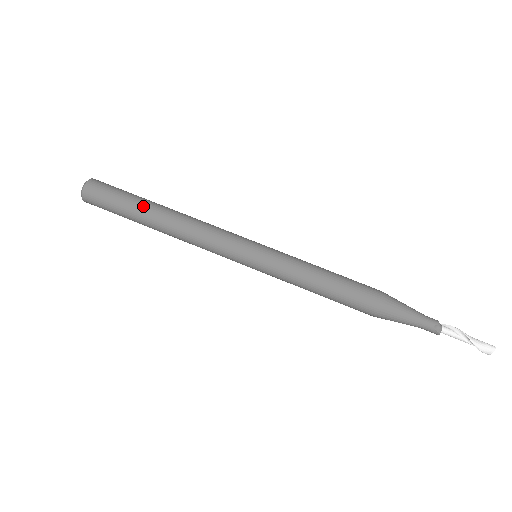
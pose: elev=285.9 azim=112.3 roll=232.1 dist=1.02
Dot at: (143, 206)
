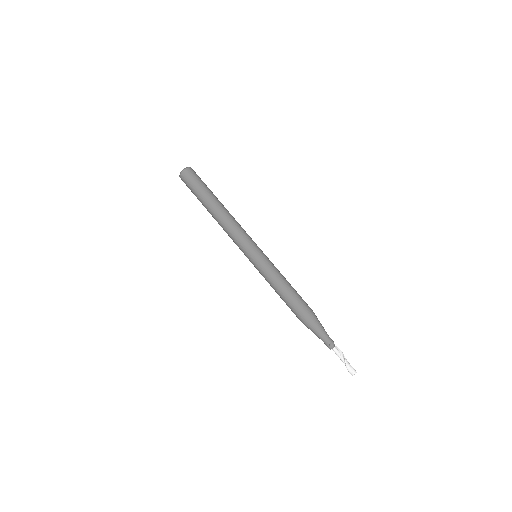
Dot at: (210, 197)
